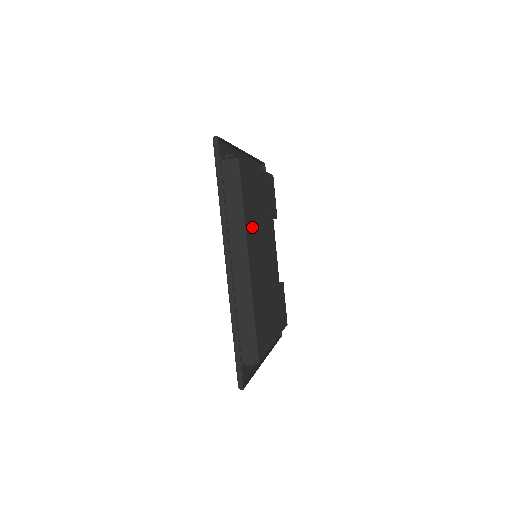
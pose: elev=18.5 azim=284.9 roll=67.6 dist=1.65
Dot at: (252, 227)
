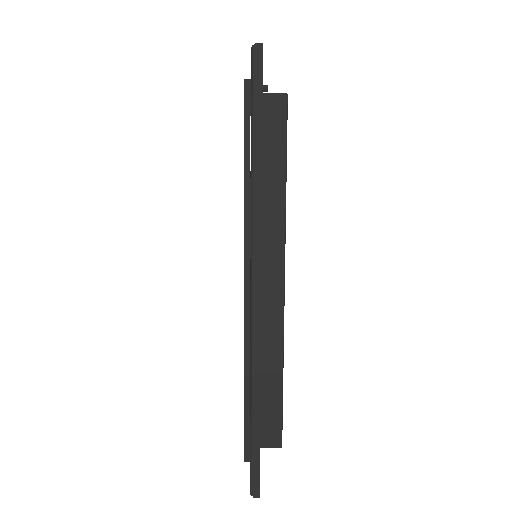
Dot at: occluded
